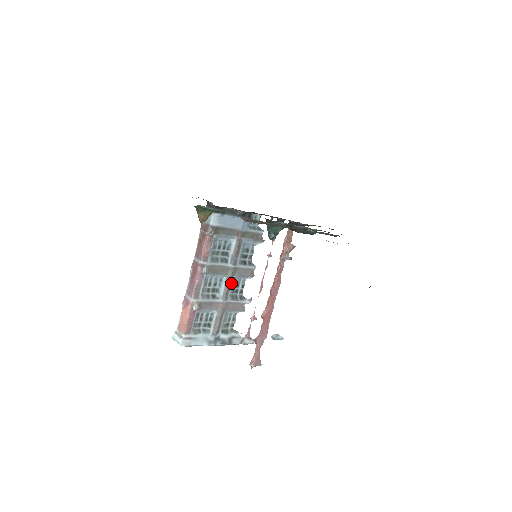
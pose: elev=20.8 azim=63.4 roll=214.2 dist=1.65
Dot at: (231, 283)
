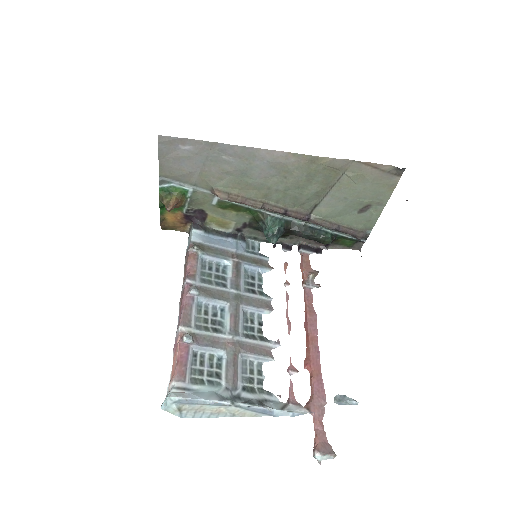
Dot at: (239, 314)
